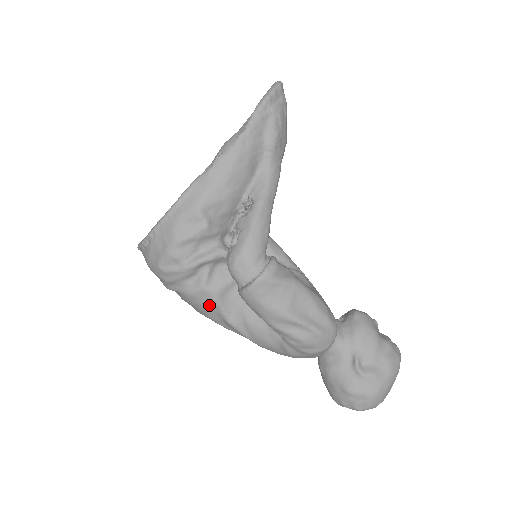
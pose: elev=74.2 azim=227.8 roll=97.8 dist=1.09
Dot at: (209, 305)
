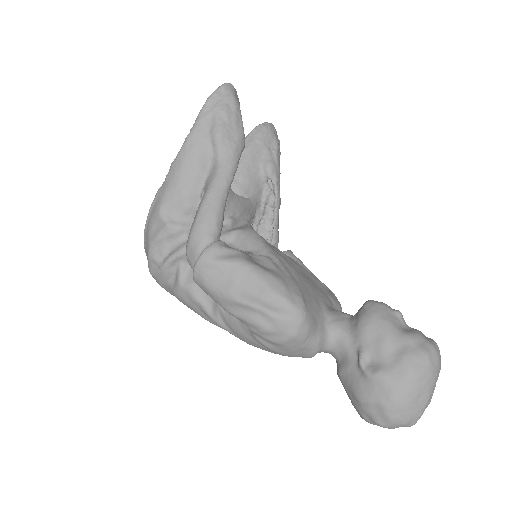
Dot at: (192, 302)
